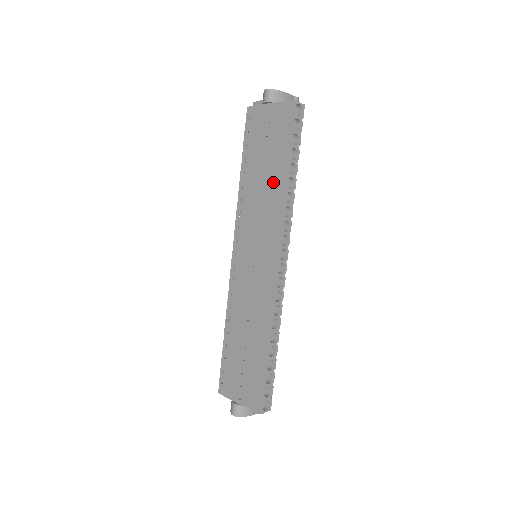
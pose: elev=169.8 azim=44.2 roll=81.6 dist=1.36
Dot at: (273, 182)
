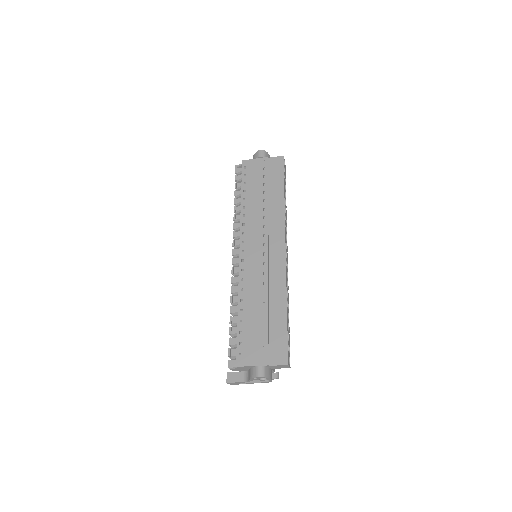
Dot at: (274, 201)
